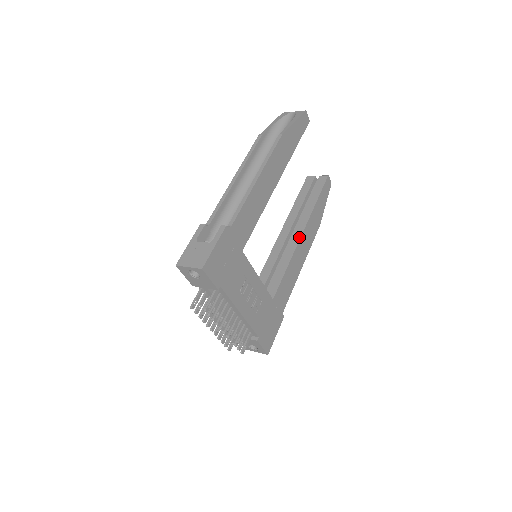
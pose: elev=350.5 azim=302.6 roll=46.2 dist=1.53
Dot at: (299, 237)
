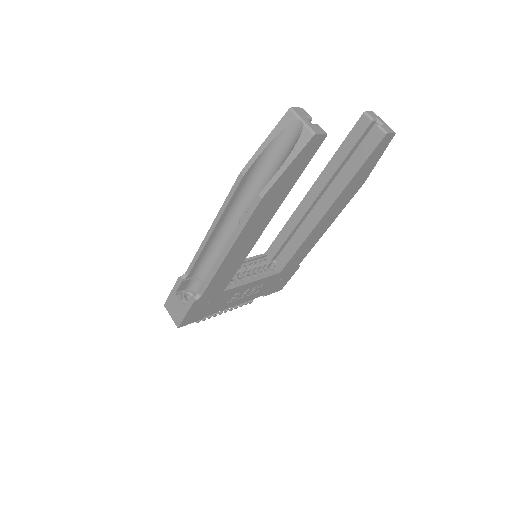
Dot at: (320, 218)
